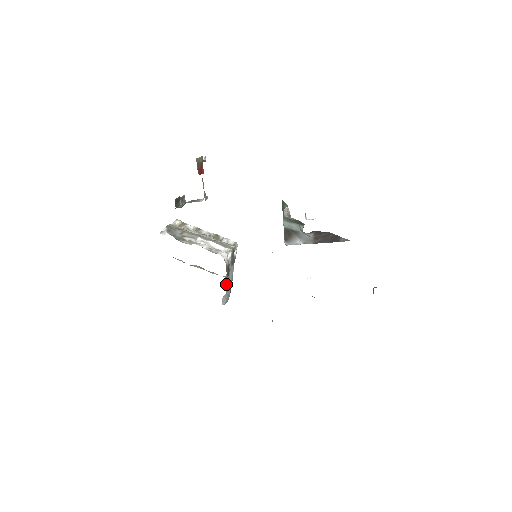
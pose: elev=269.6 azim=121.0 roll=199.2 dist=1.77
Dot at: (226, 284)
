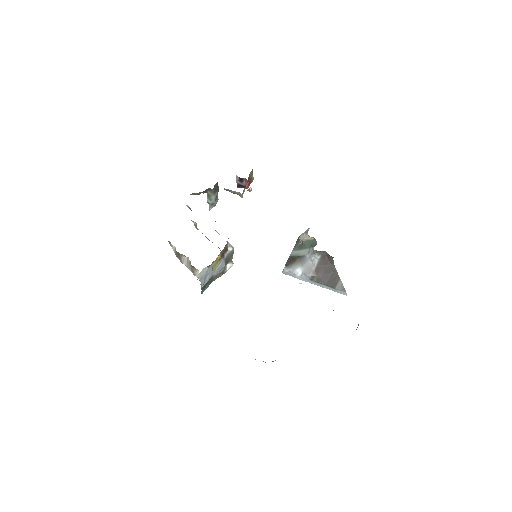
Dot at: (214, 261)
